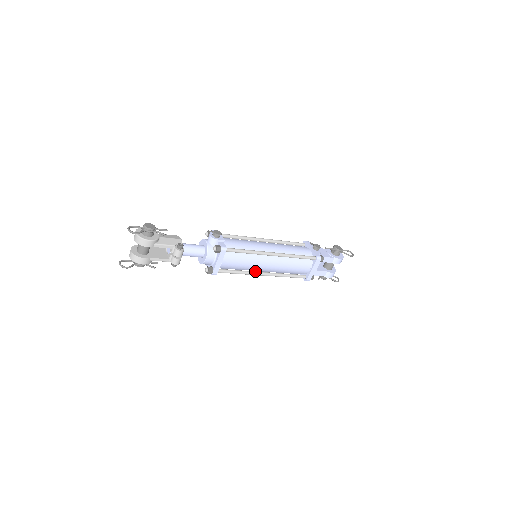
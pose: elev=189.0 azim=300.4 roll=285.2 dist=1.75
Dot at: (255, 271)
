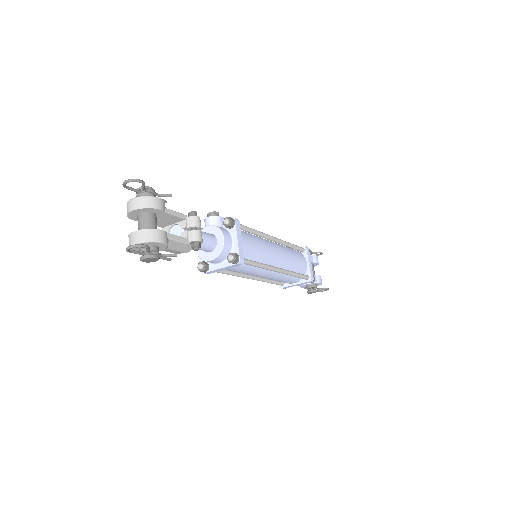
Dot at: occluded
